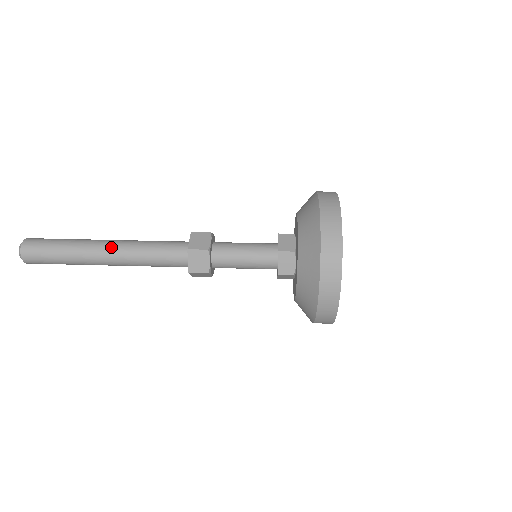
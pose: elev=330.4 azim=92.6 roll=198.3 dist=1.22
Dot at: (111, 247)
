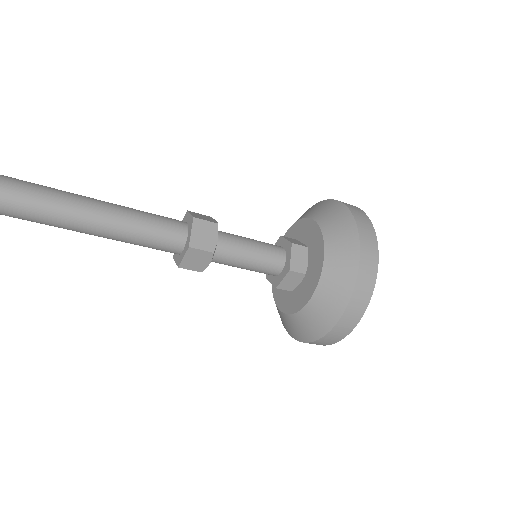
Dot at: occluded
